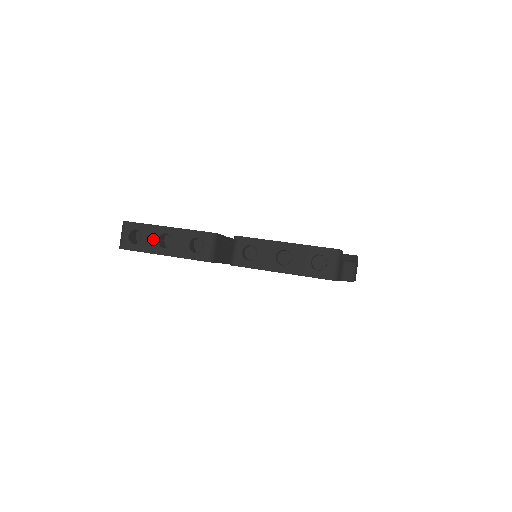
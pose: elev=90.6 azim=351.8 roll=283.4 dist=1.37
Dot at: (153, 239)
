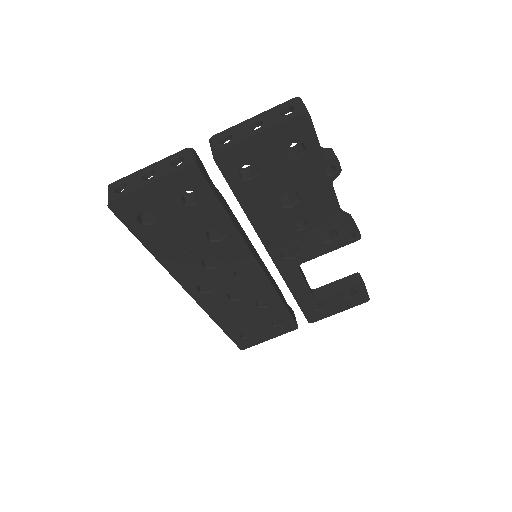
Dot at: (137, 179)
